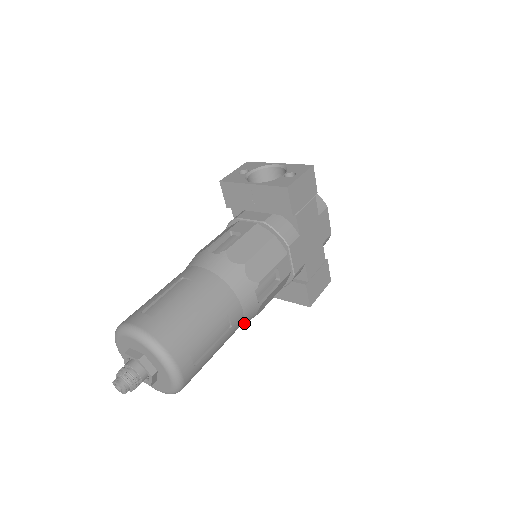
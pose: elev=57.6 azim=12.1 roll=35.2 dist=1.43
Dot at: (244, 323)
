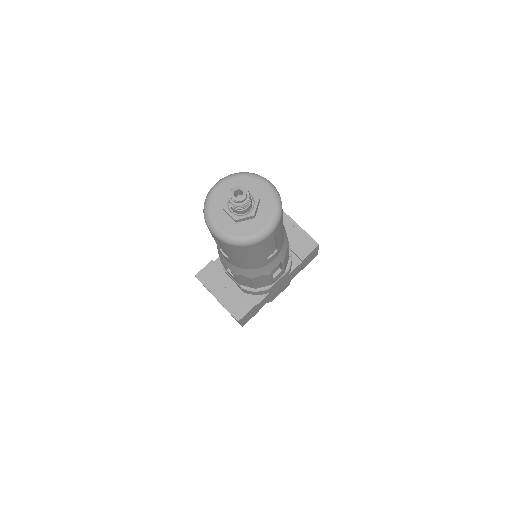
Dot at: (251, 271)
